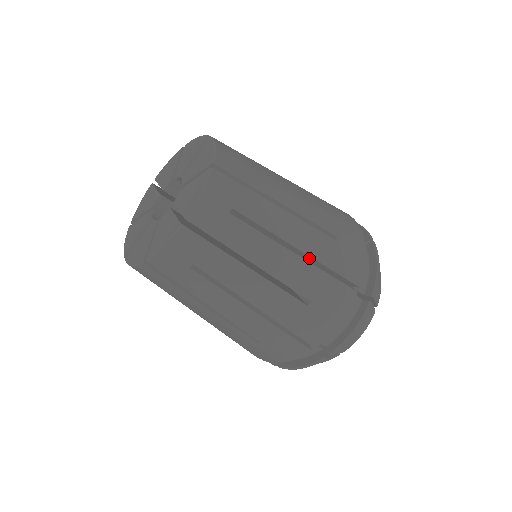
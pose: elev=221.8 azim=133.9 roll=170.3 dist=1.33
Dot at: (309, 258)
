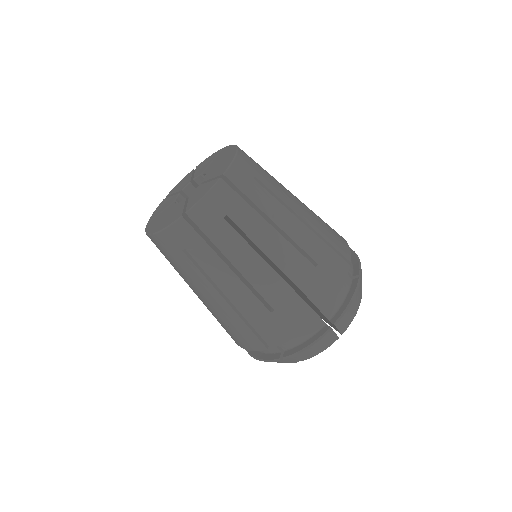
Dot at: occluded
